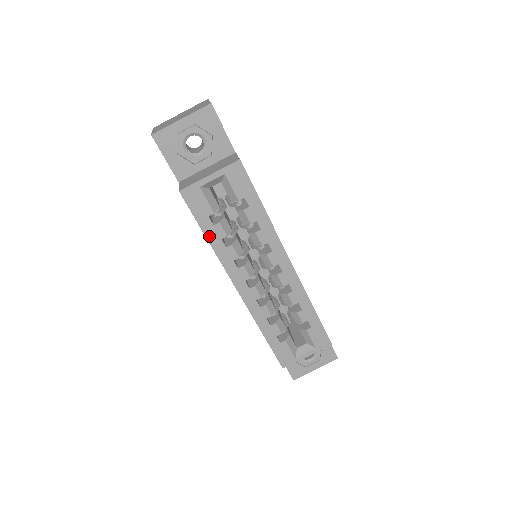
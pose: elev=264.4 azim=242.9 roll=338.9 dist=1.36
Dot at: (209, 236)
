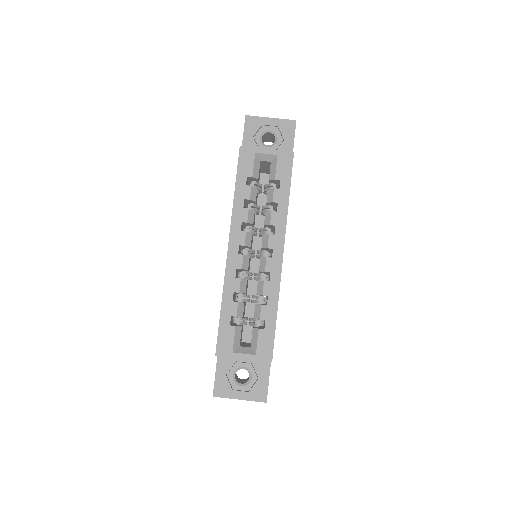
Dot at: (237, 191)
